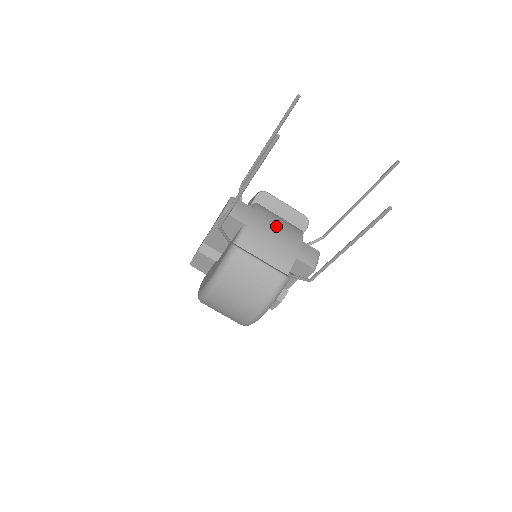
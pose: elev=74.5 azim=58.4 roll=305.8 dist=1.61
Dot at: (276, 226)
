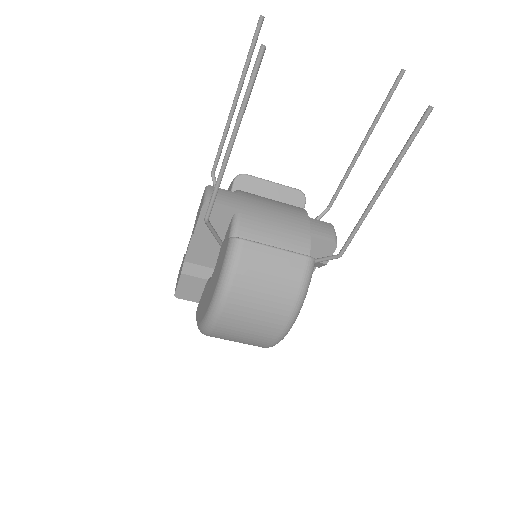
Dot at: (273, 206)
